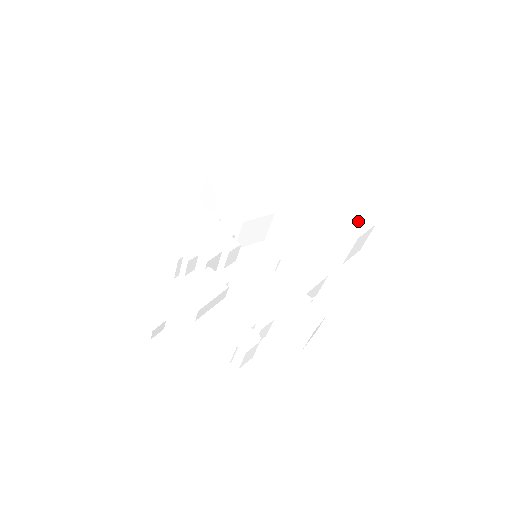
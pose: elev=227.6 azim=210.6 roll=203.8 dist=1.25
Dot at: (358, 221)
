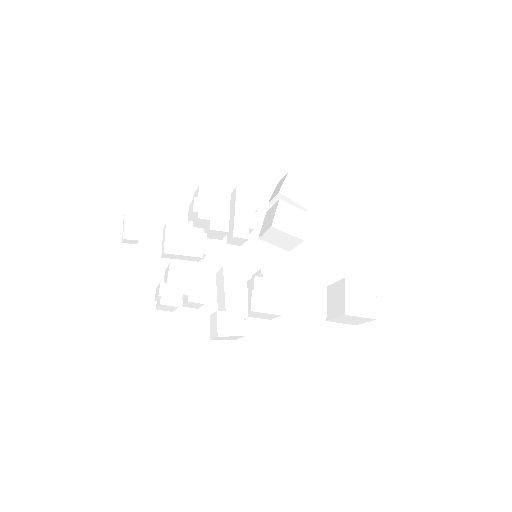
Dot at: (365, 304)
